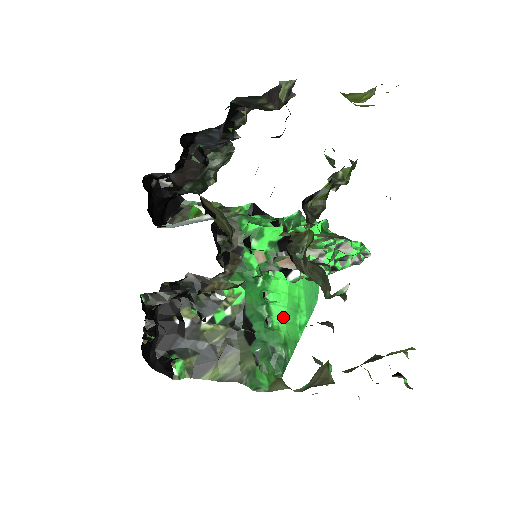
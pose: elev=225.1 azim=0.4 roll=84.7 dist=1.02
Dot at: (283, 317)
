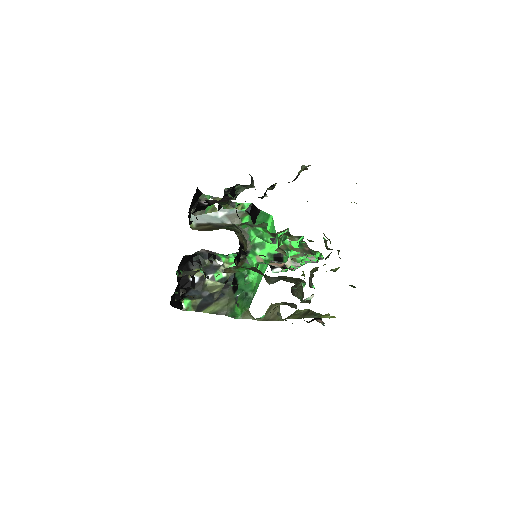
Dot at: (256, 274)
